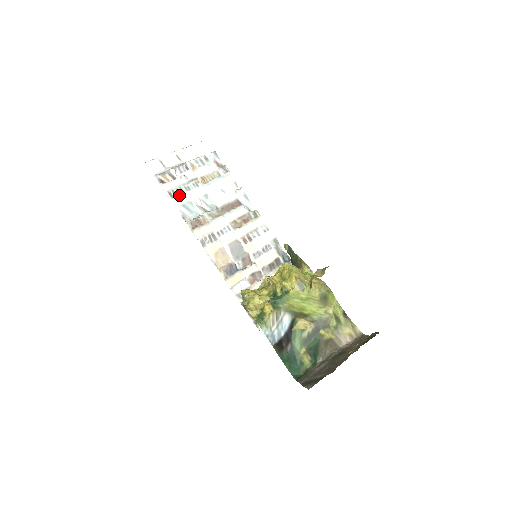
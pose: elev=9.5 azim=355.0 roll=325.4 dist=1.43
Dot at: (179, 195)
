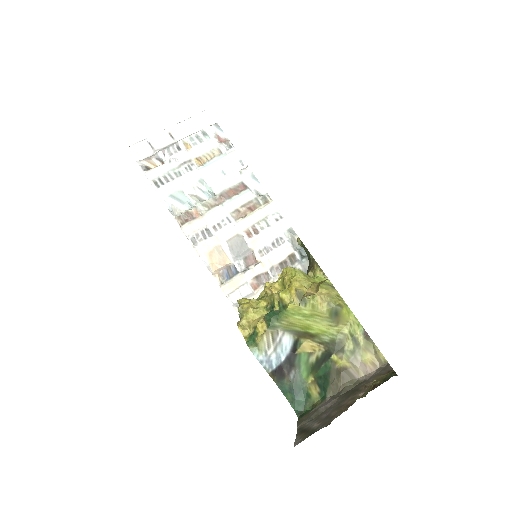
Dot at: (167, 183)
